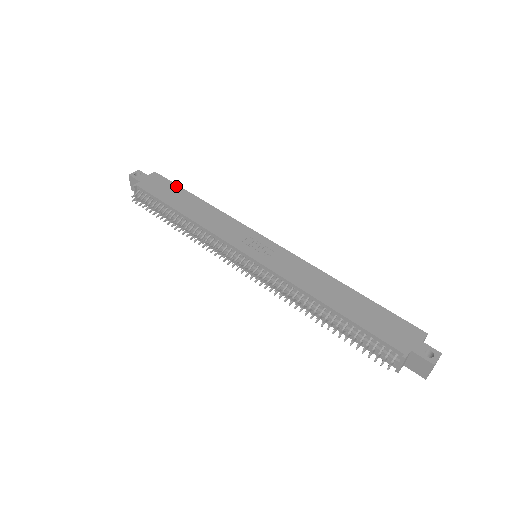
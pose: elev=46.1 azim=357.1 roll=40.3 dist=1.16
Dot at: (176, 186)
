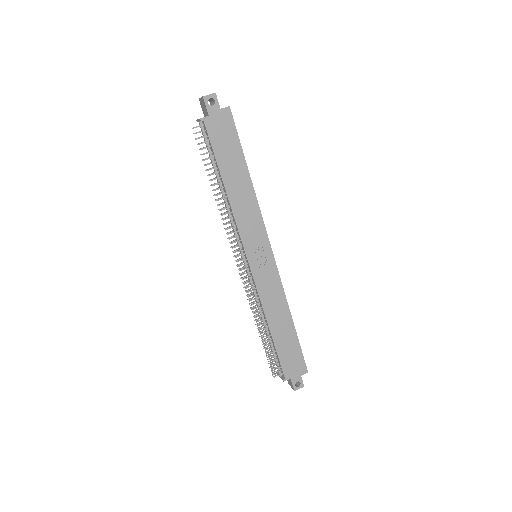
Dot at: (238, 143)
